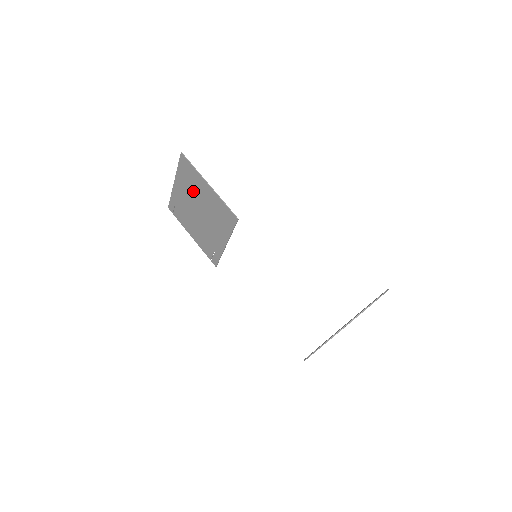
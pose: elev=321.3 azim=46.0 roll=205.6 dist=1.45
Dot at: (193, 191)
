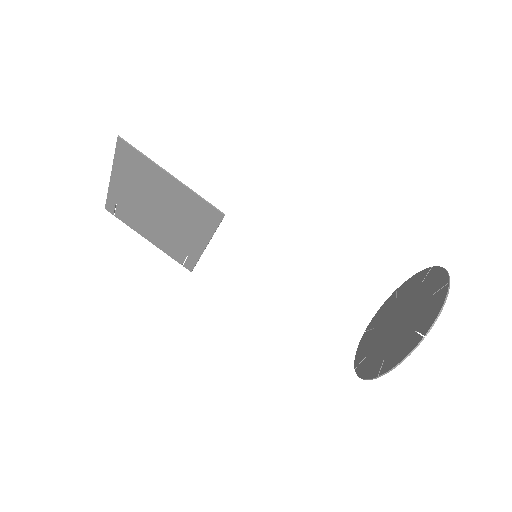
Dot at: (145, 185)
